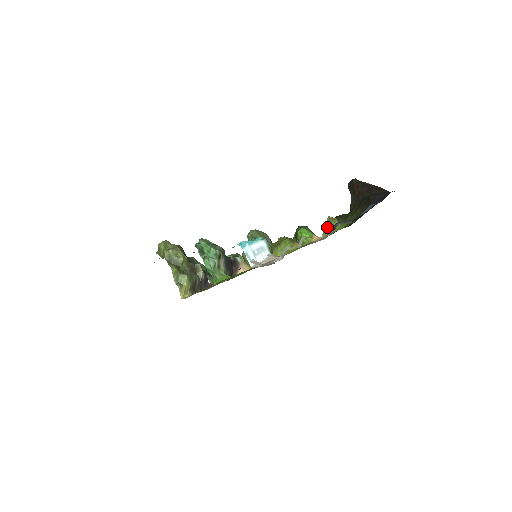
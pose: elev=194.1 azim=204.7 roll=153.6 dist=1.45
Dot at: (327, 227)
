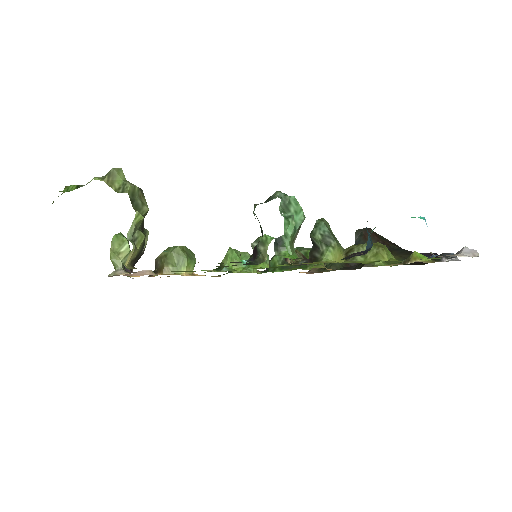
Dot at: occluded
